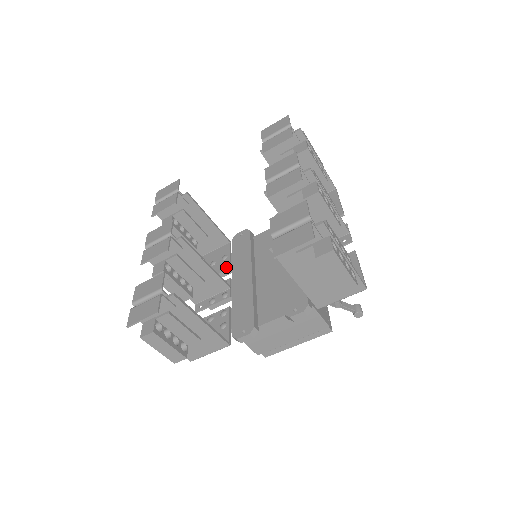
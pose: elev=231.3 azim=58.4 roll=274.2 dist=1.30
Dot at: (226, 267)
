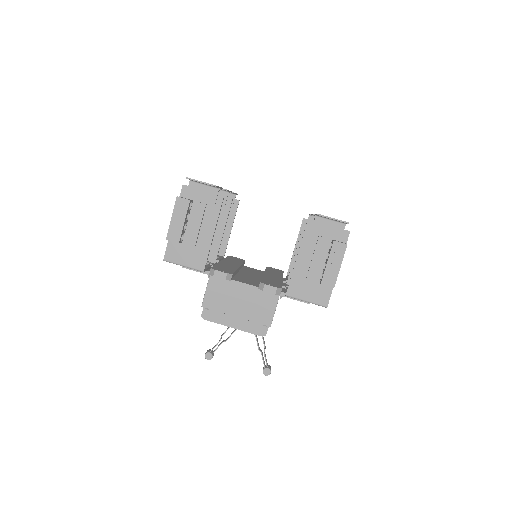
Dot at: occluded
